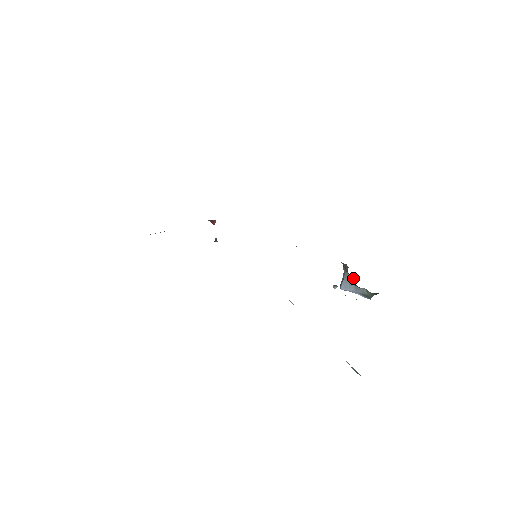
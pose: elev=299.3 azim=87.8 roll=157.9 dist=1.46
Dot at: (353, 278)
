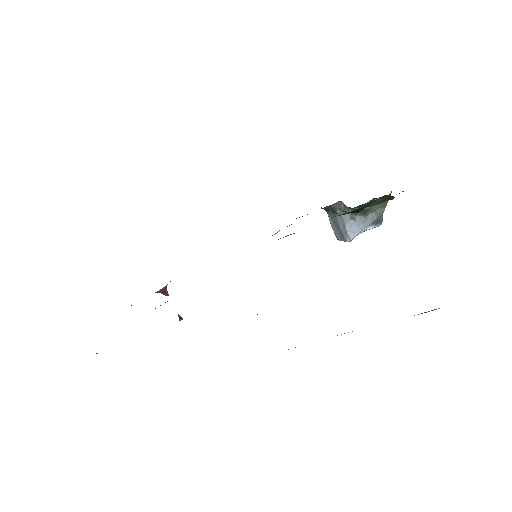
Dot at: occluded
